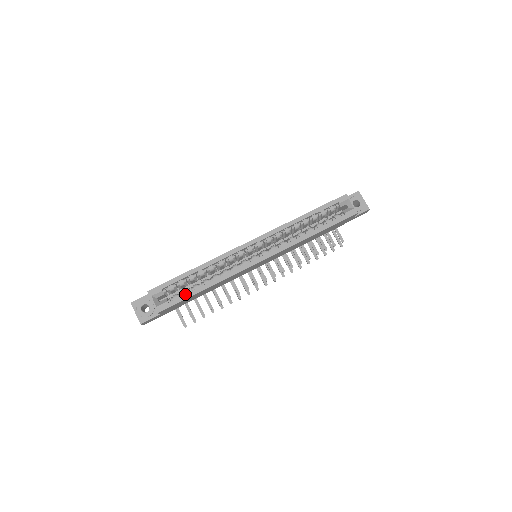
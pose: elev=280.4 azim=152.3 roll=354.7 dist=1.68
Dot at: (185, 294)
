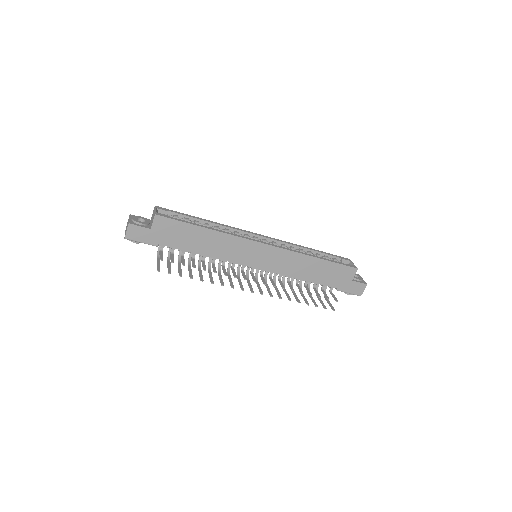
Dot at: (186, 221)
